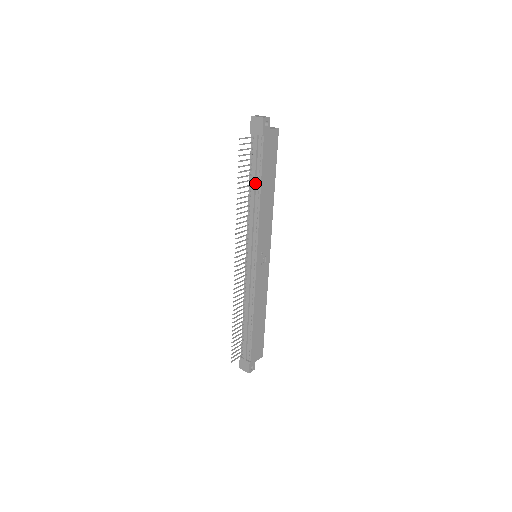
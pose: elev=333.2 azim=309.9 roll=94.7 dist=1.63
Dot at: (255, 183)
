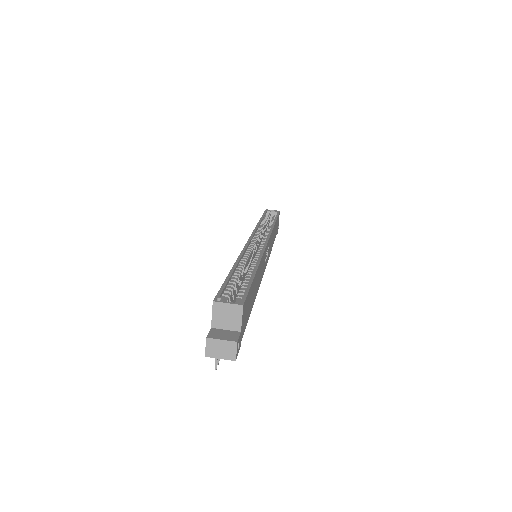
Dot at: occluded
